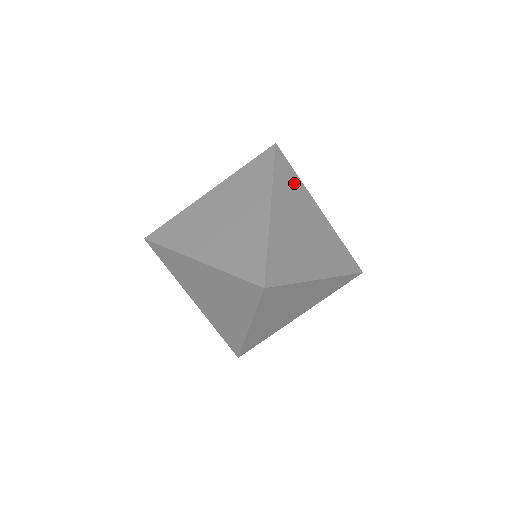
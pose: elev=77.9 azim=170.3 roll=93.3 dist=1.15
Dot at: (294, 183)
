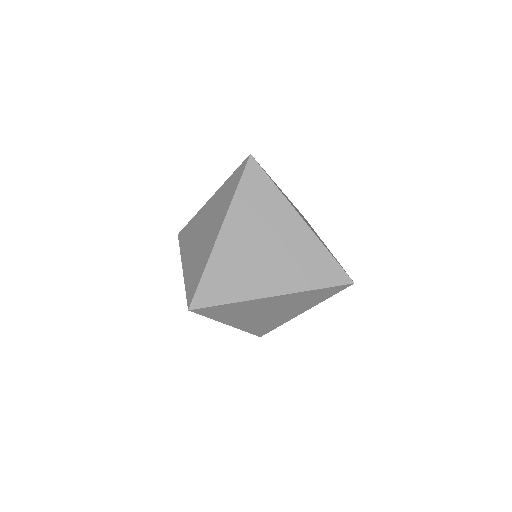
Dot at: occluded
